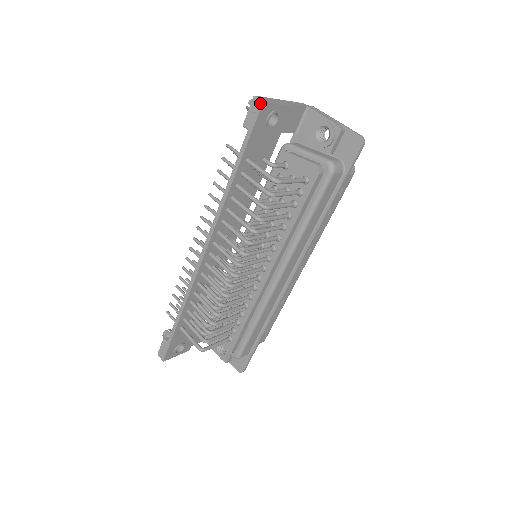
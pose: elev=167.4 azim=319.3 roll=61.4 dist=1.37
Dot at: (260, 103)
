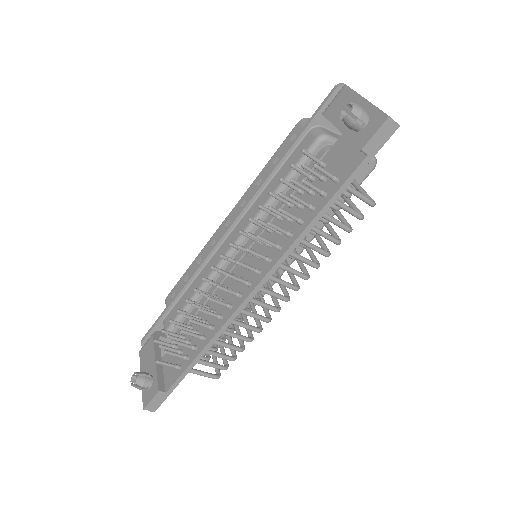
Dot at: (395, 127)
